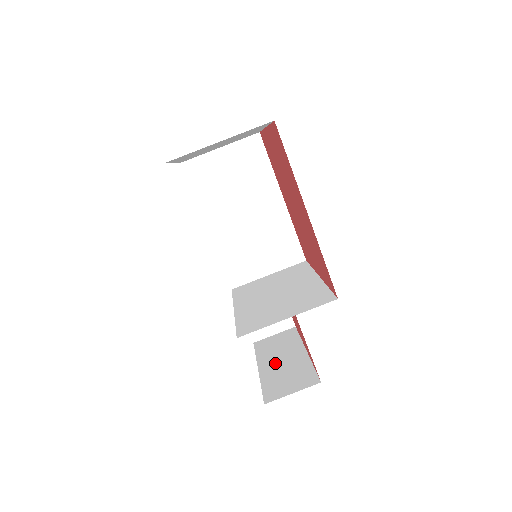
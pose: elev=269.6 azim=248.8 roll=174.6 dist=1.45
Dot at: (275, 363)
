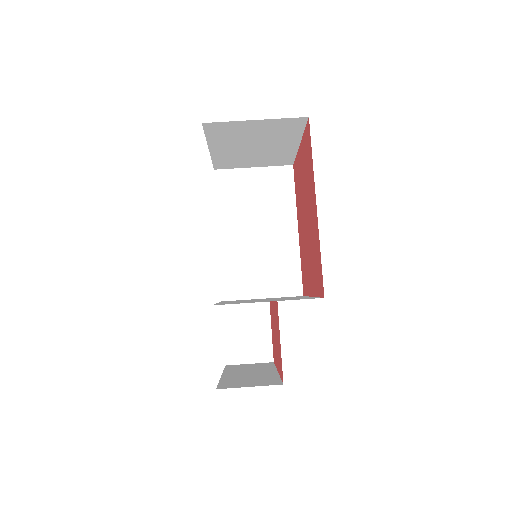
Dot at: (241, 374)
